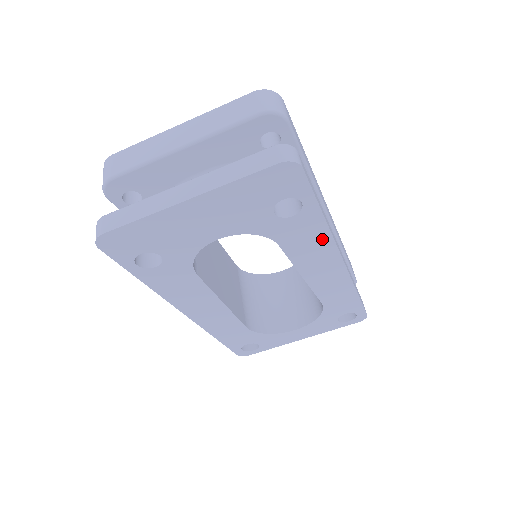
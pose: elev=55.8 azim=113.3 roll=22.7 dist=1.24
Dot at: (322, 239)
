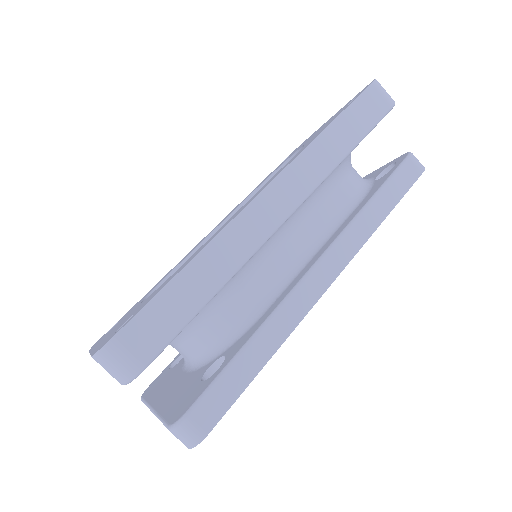
Dot at: occluded
